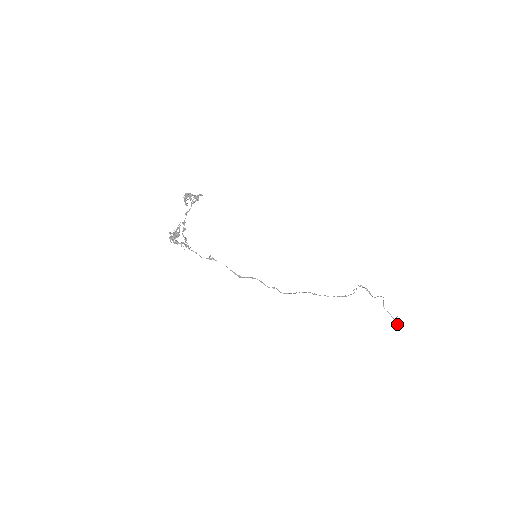
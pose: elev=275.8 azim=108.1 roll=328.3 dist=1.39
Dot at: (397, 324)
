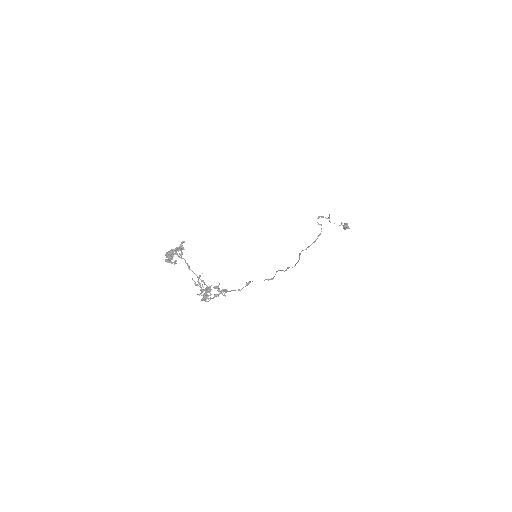
Dot at: (345, 227)
